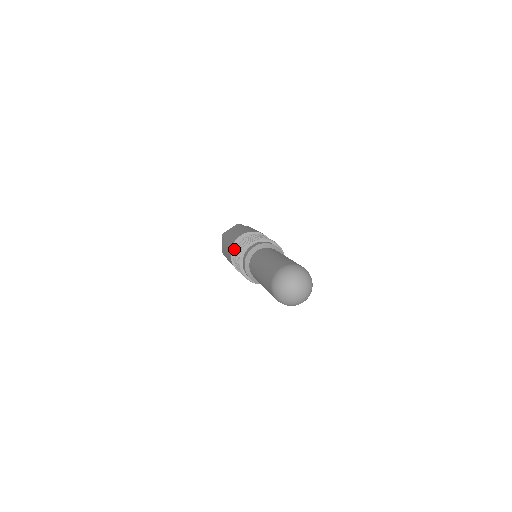
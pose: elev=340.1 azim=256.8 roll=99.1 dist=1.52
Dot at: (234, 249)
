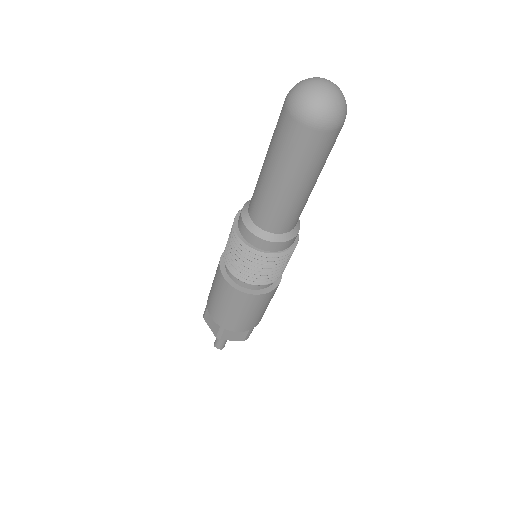
Dot at: occluded
